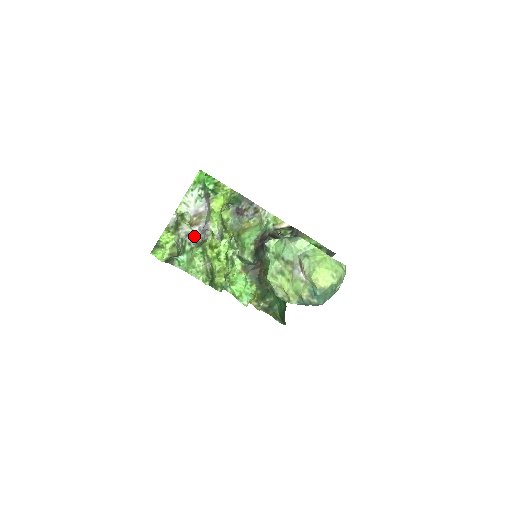
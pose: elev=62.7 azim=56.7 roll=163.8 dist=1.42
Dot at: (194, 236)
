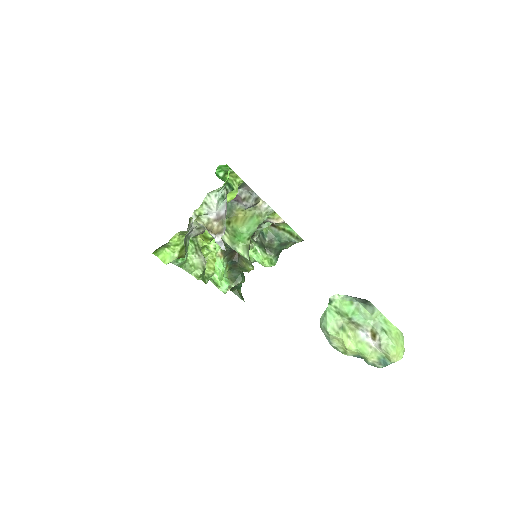
Dot at: (196, 230)
